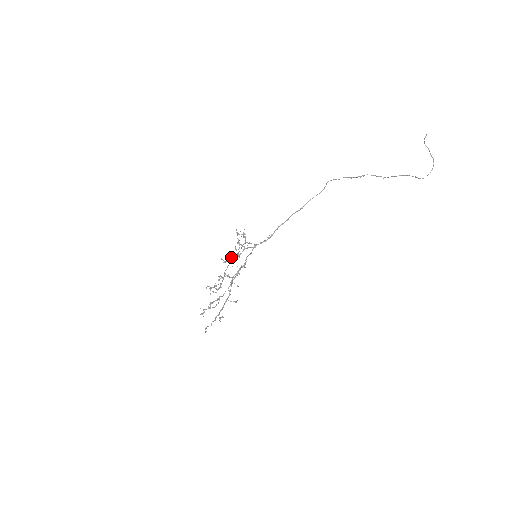
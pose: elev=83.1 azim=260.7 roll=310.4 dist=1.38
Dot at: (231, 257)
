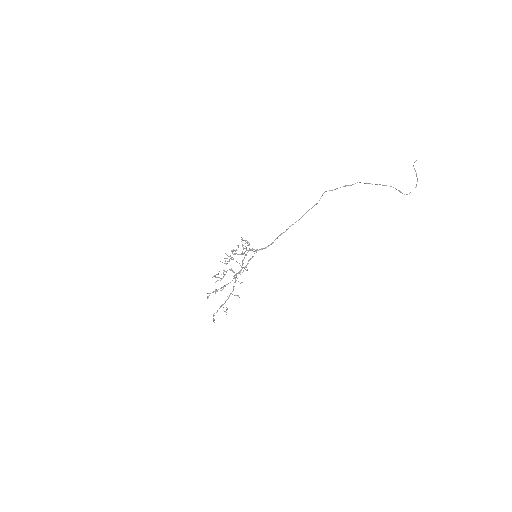
Dot at: (234, 254)
